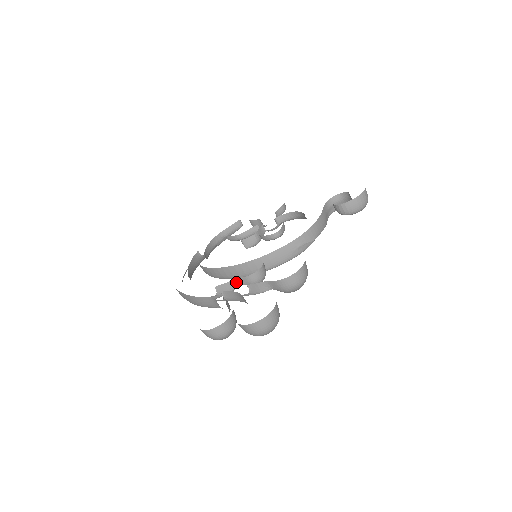
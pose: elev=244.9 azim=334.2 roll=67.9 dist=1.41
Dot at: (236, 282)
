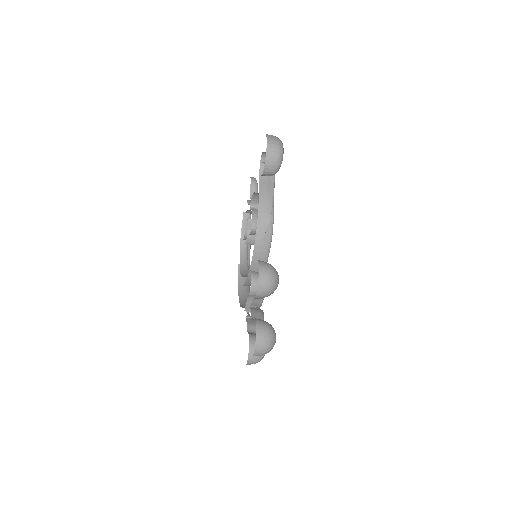
Dot at: (250, 300)
